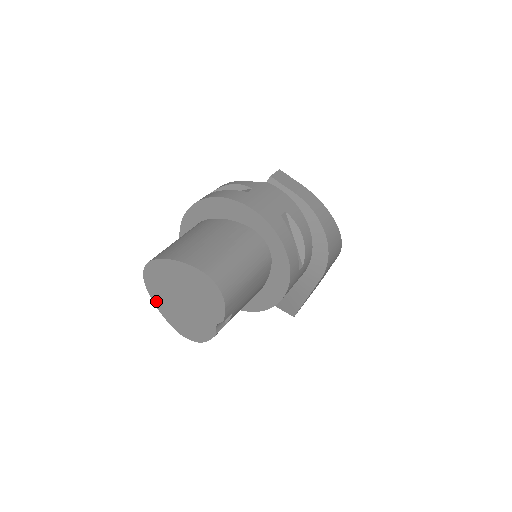
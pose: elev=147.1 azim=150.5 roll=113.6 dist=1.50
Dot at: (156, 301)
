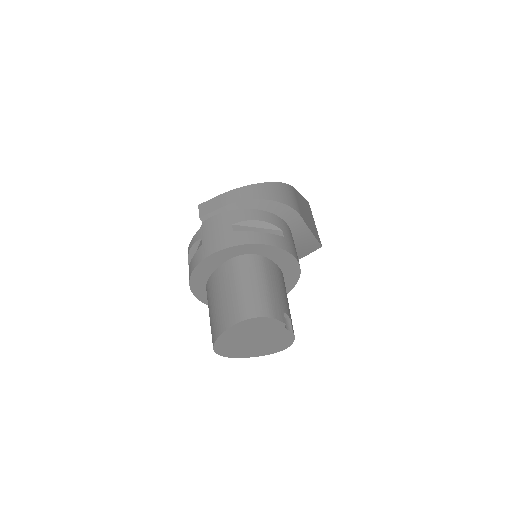
Dot at: (245, 356)
